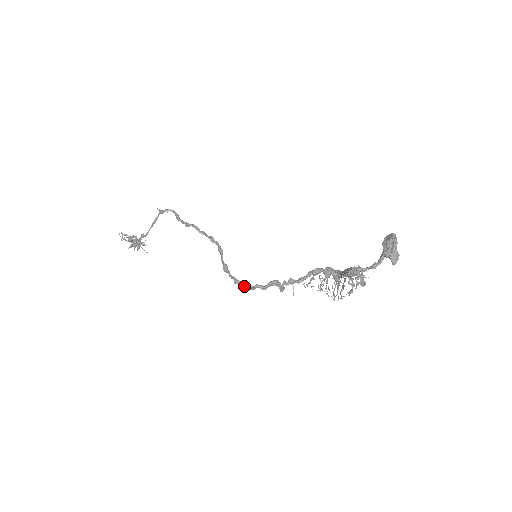
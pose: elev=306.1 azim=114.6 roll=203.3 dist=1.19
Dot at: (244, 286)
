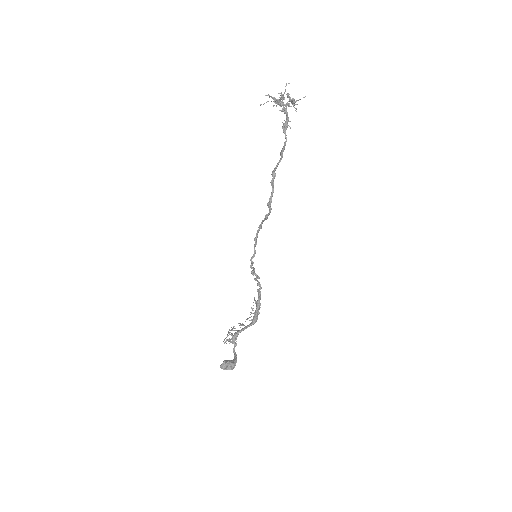
Dot at: (254, 248)
